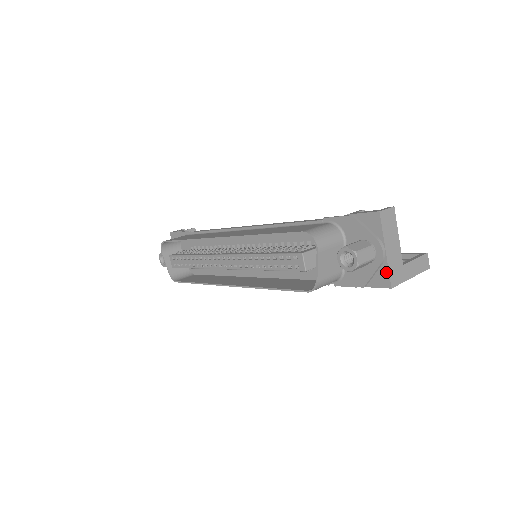
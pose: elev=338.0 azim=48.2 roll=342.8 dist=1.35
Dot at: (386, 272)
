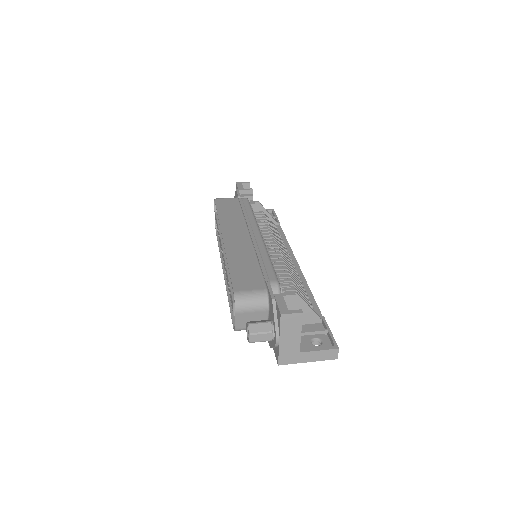
Dot at: (278, 353)
